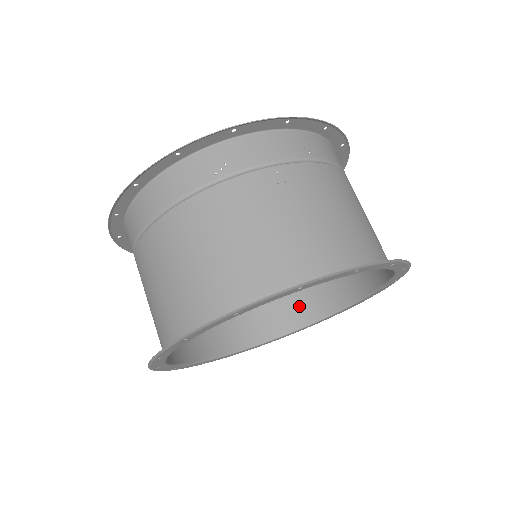
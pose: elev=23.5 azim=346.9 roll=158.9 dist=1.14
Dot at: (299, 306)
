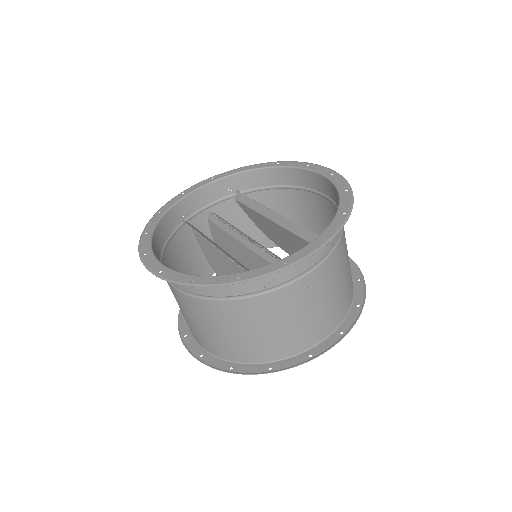
Dot at: (264, 235)
